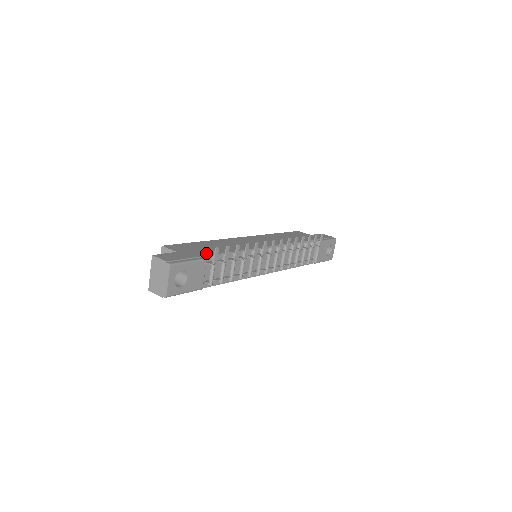
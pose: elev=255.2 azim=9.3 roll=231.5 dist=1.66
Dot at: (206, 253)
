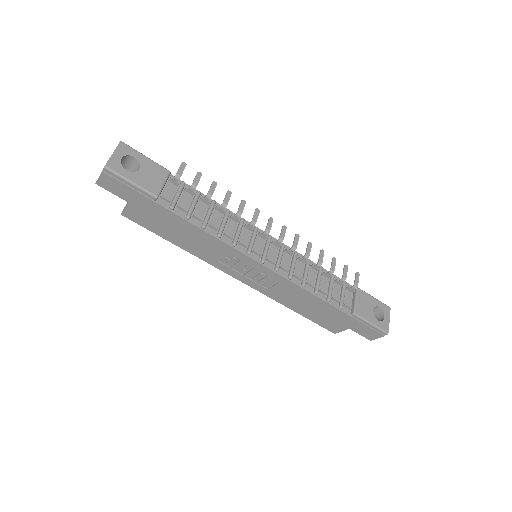
Dot at: occluded
